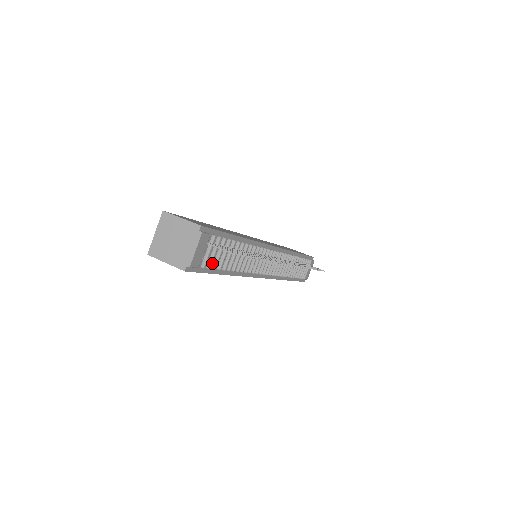
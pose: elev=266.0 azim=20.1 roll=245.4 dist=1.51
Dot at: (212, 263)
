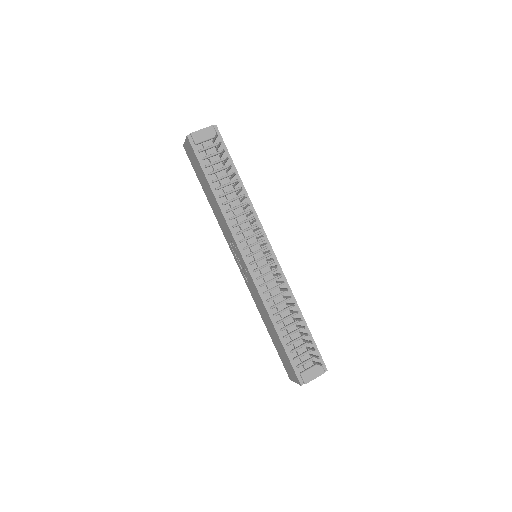
Dot at: (208, 163)
